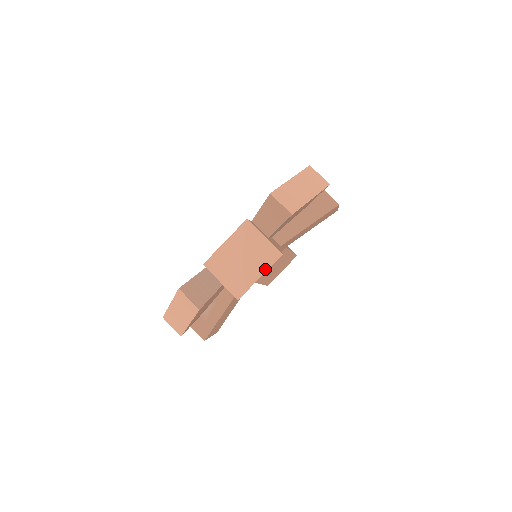
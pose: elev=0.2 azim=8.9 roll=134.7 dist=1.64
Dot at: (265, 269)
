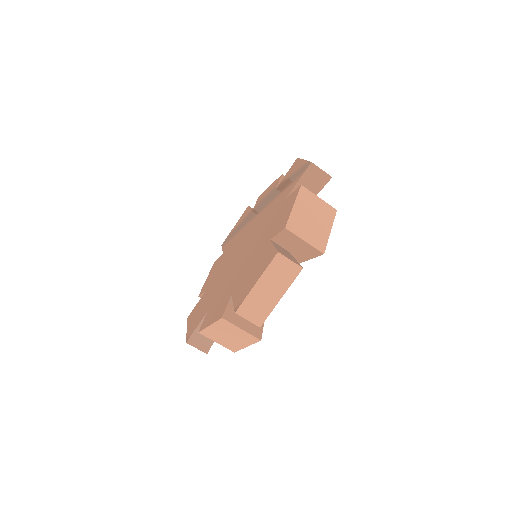
Dot at: (331, 224)
